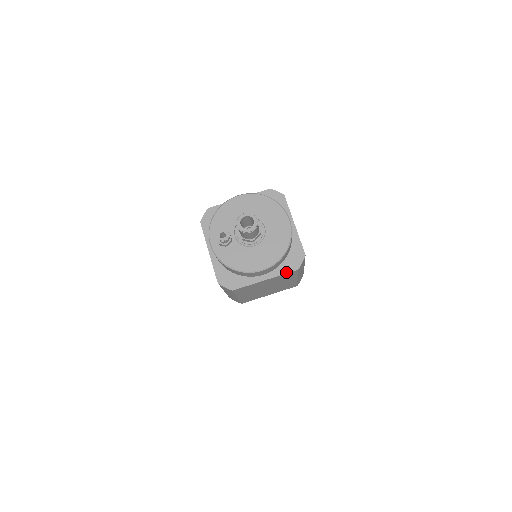
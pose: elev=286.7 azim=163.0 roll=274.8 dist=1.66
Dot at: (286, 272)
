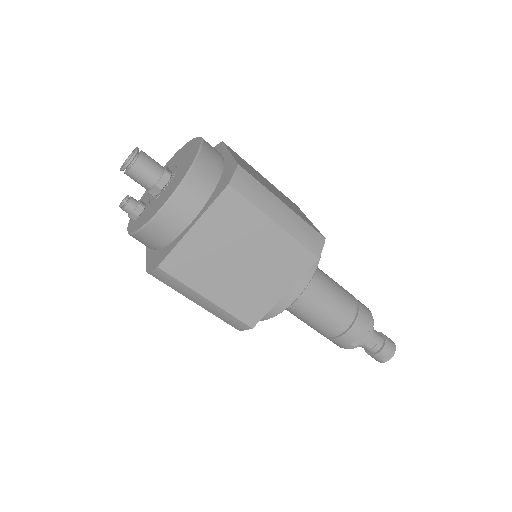
Dot at: (215, 198)
